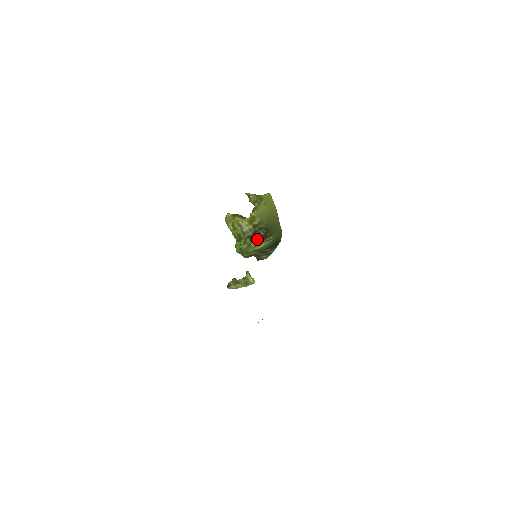
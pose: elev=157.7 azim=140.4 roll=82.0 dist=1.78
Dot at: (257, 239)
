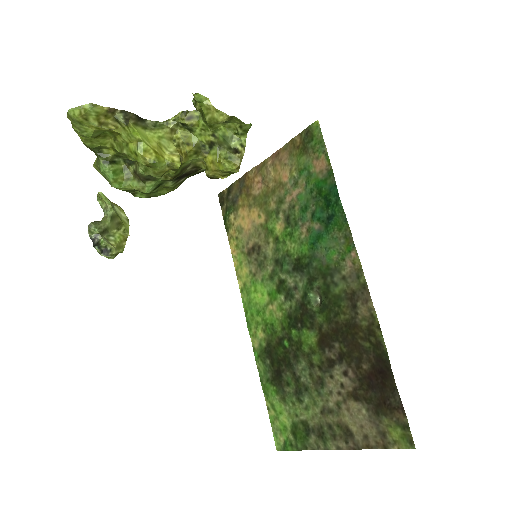
Dot at: (187, 177)
